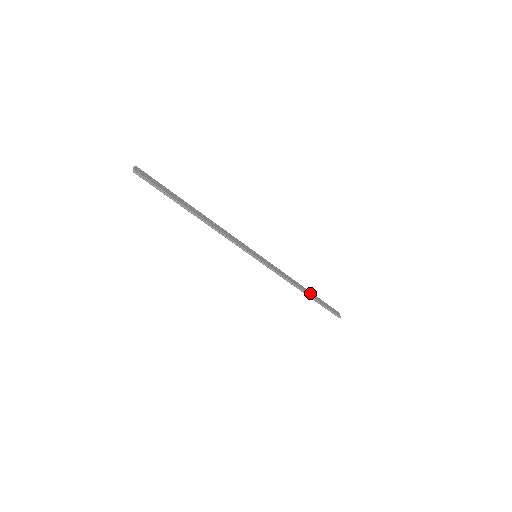
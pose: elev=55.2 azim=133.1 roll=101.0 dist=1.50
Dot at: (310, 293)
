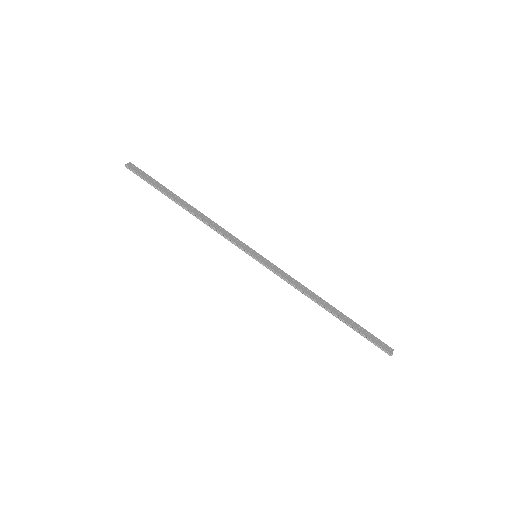
Dot at: (338, 312)
